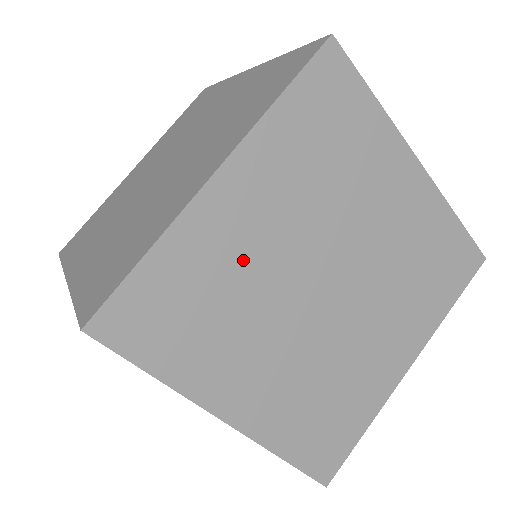
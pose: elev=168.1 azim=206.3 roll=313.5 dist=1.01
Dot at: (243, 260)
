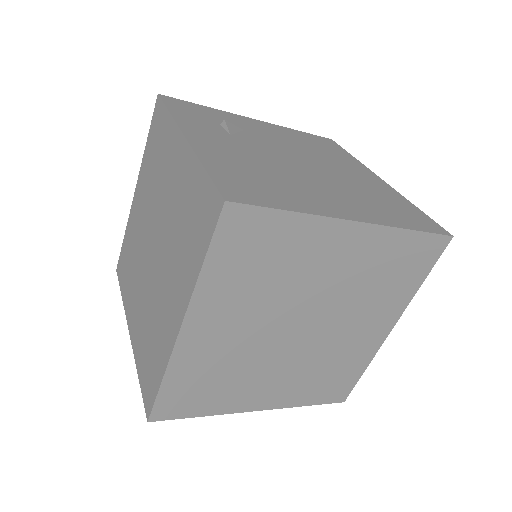
Dot at: (227, 352)
